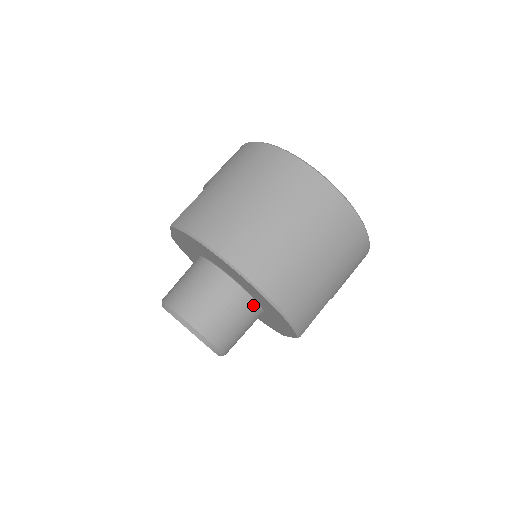
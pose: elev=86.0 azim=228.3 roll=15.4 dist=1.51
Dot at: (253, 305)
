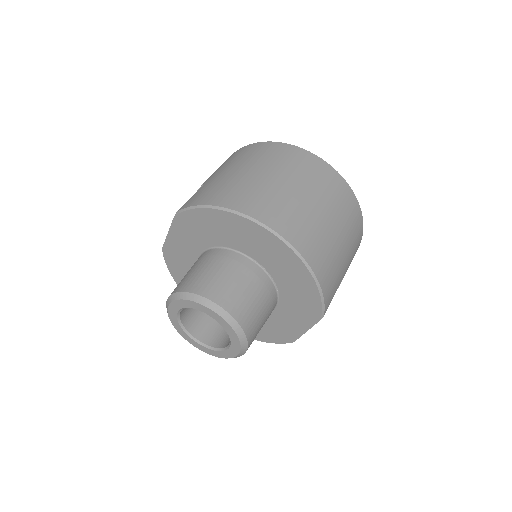
Dot at: (271, 287)
